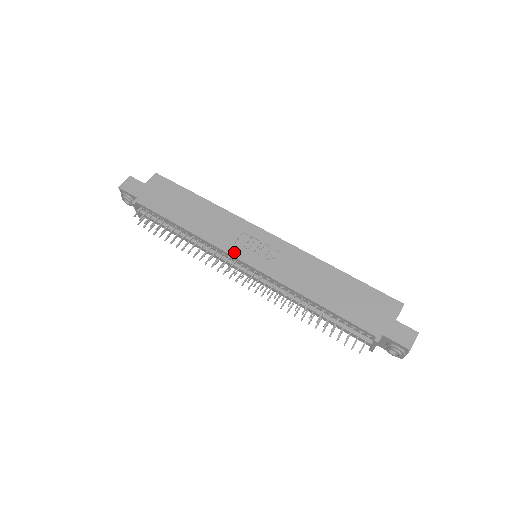
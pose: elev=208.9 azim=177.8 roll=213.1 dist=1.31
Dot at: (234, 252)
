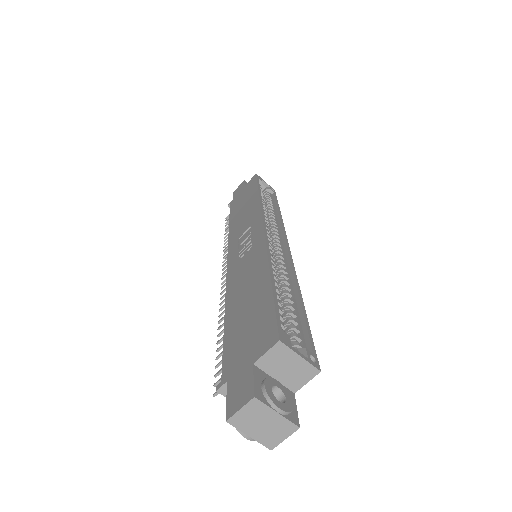
Dot at: (231, 249)
